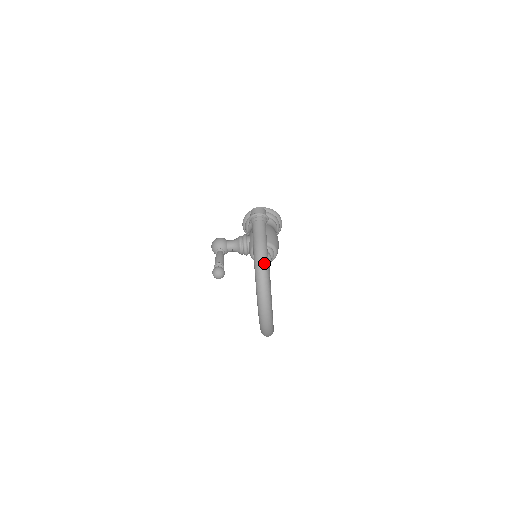
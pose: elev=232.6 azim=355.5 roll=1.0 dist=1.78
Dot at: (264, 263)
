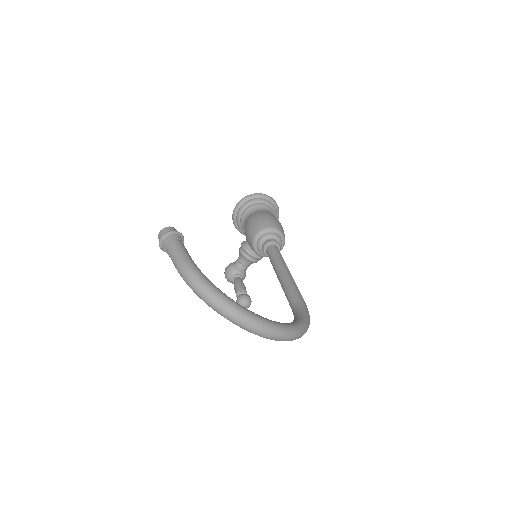
Dot at: (198, 283)
